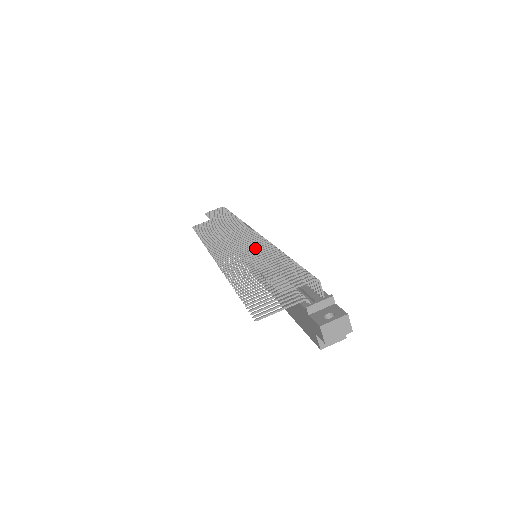
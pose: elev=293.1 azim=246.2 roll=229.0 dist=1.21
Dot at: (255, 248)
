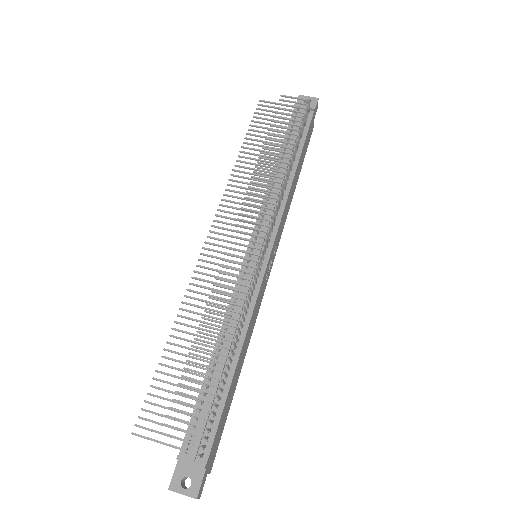
Dot at: (224, 301)
